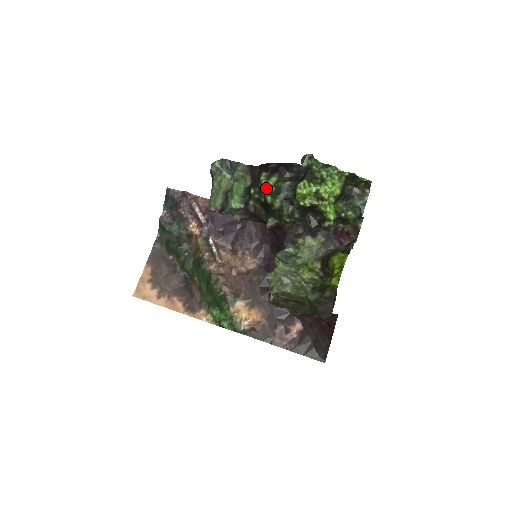
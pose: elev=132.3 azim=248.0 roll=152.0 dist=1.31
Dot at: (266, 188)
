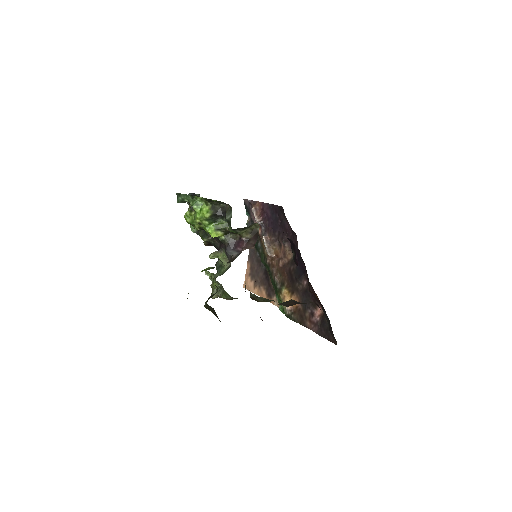
Dot at: occluded
